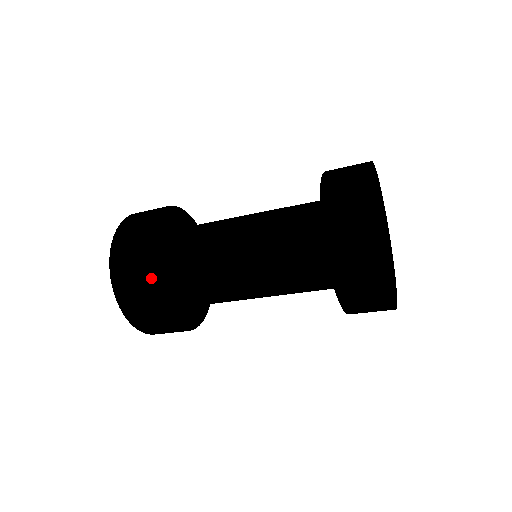
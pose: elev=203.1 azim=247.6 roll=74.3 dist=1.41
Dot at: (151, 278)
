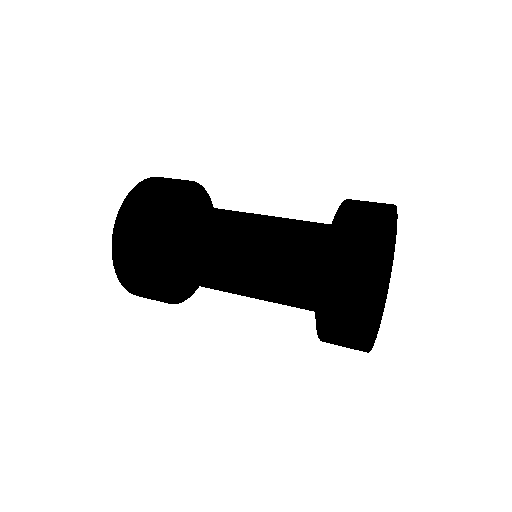
Dot at: (149, 258)
